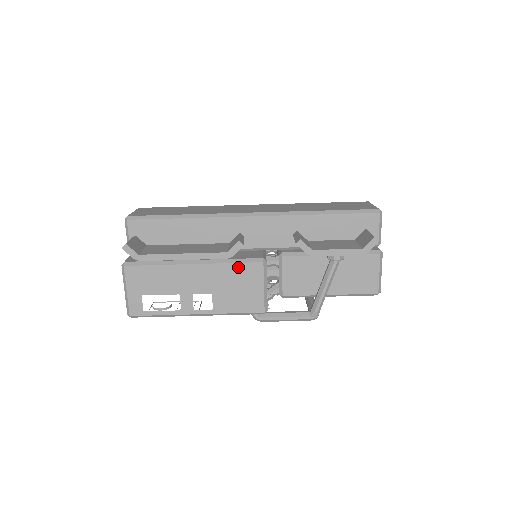
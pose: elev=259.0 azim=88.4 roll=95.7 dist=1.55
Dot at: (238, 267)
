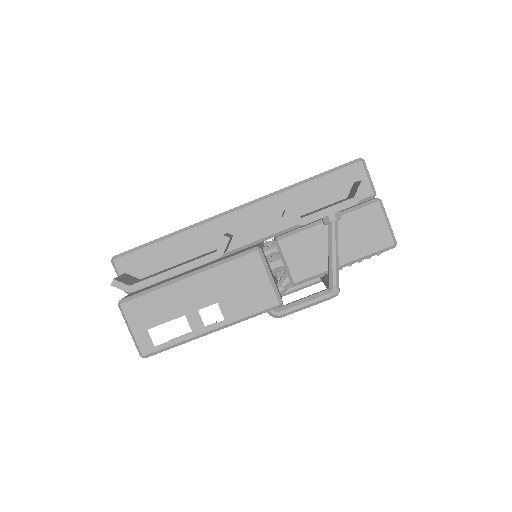
Dot at: (234, 265)
